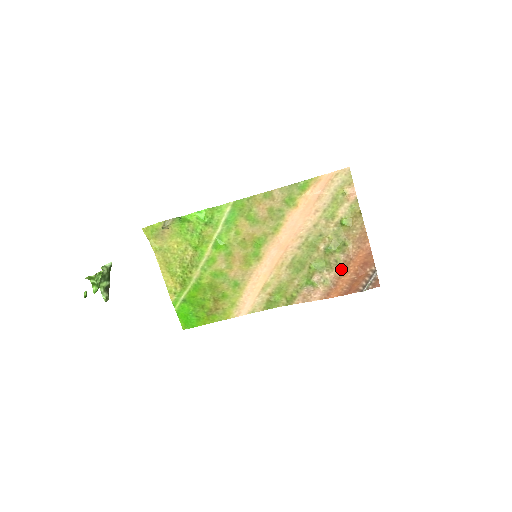
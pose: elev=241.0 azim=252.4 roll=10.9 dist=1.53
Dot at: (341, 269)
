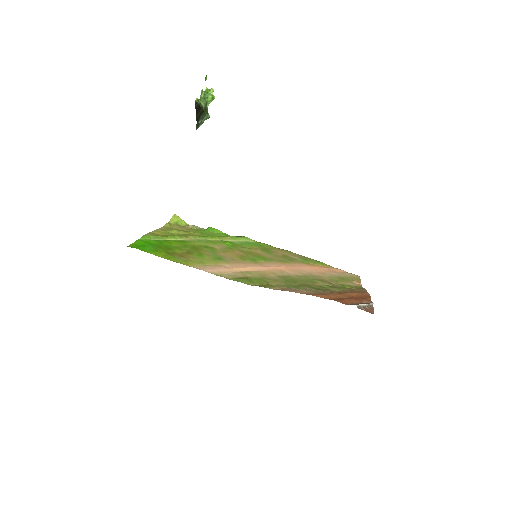
Dot at: (335, 293)
